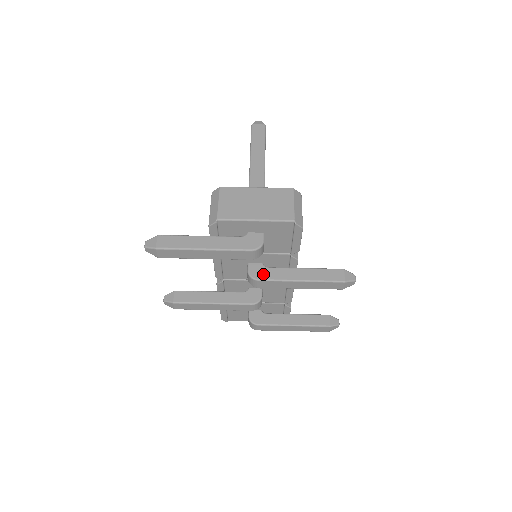
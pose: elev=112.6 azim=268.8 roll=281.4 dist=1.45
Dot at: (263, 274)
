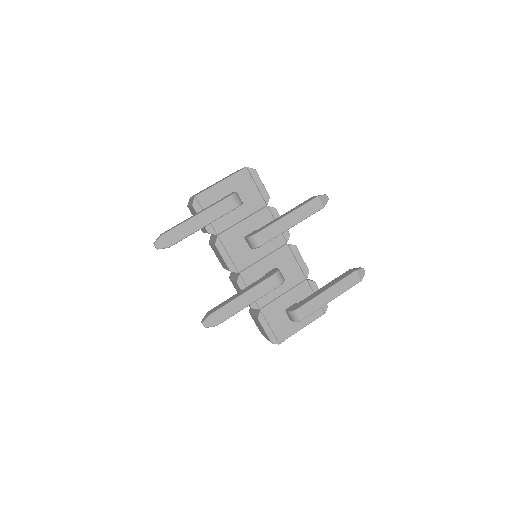
Dot at: (258, 230)
